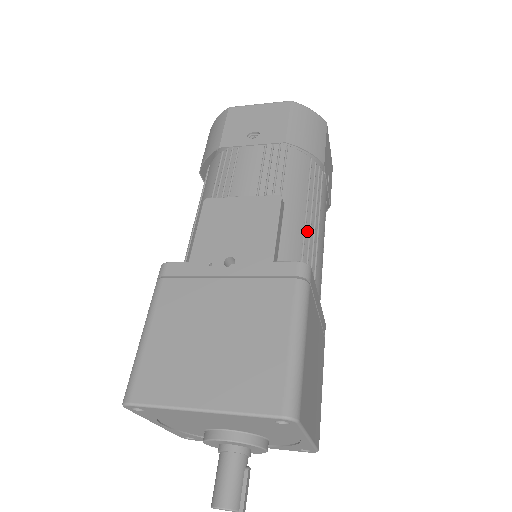
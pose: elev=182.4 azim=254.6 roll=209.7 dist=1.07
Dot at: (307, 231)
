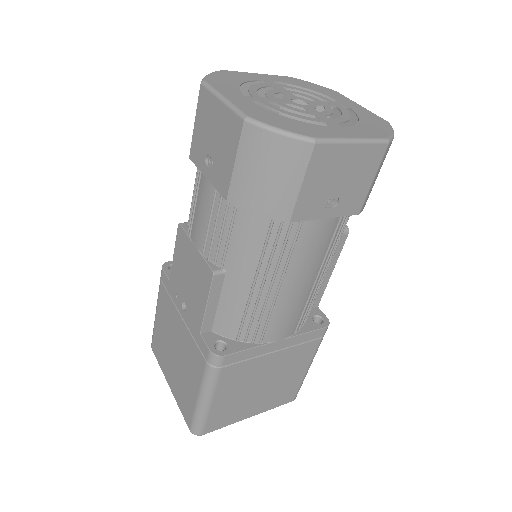
Dot at: (254, 299)
